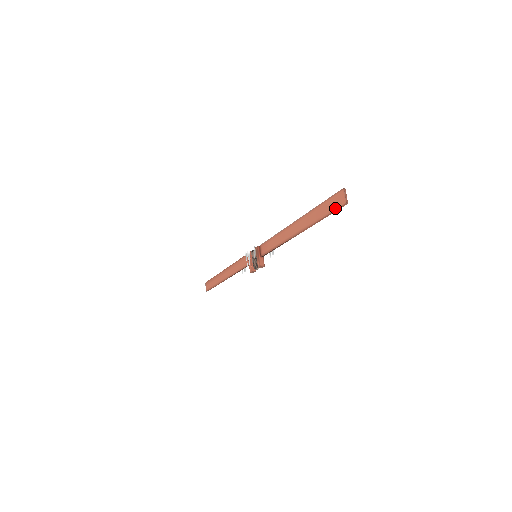
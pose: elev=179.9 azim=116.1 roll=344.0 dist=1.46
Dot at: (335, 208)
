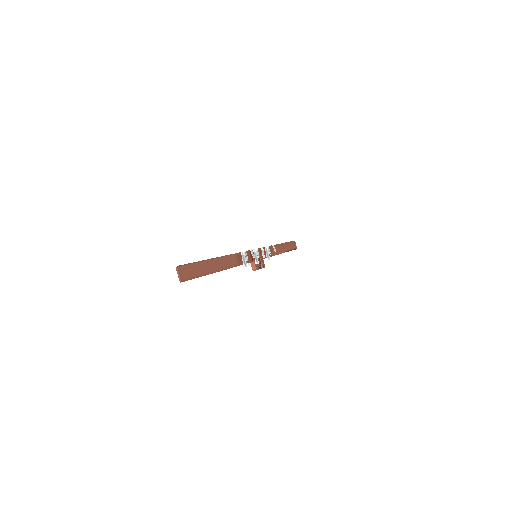
Dot at: (188, 278)
